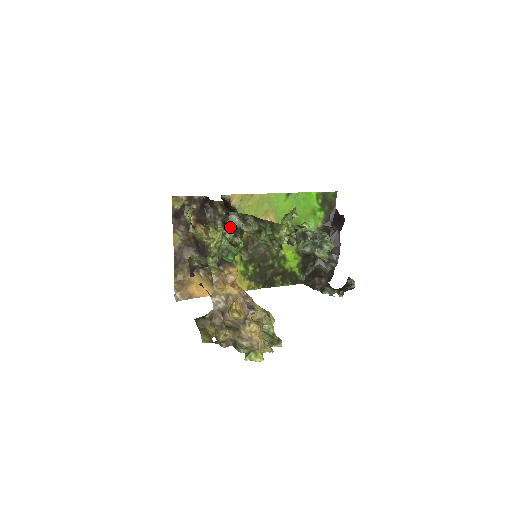
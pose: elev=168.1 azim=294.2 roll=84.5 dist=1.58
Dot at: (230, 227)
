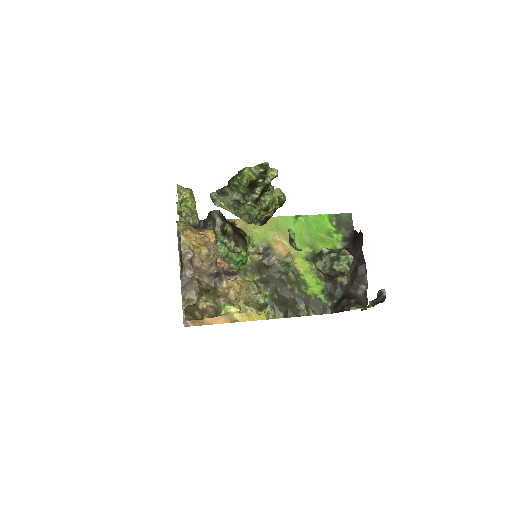
Dot at: (228, 234)
